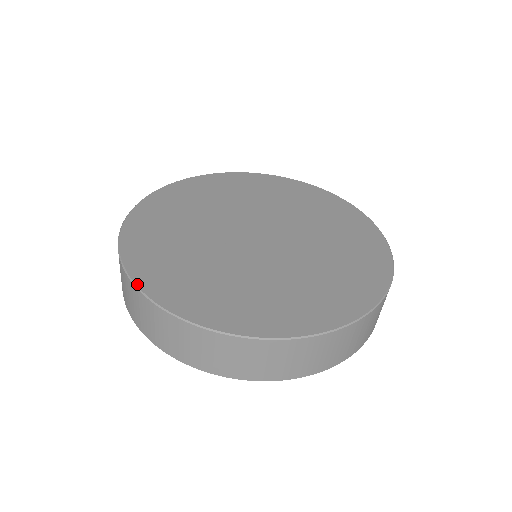
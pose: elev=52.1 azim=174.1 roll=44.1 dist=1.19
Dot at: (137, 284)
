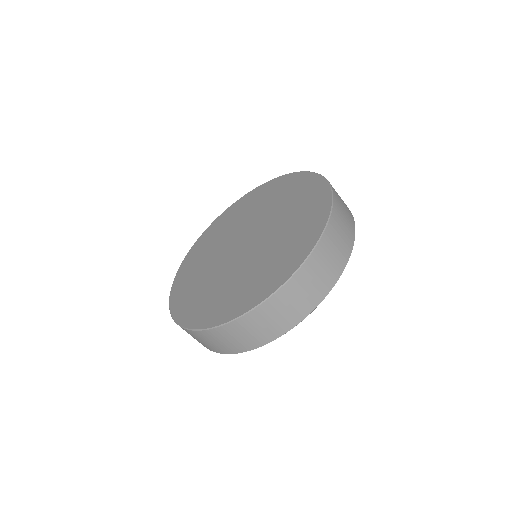
Dot at: (187, 327)
